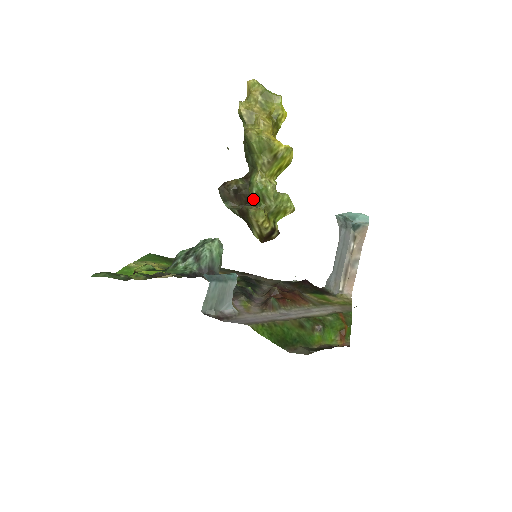
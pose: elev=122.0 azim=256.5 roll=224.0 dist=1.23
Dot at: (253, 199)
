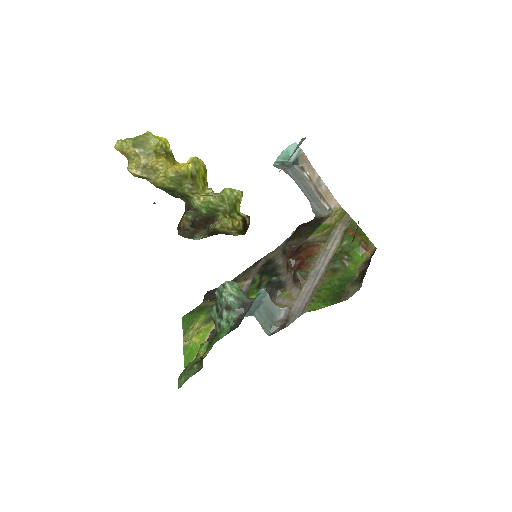
Dot at: (208, 216)
